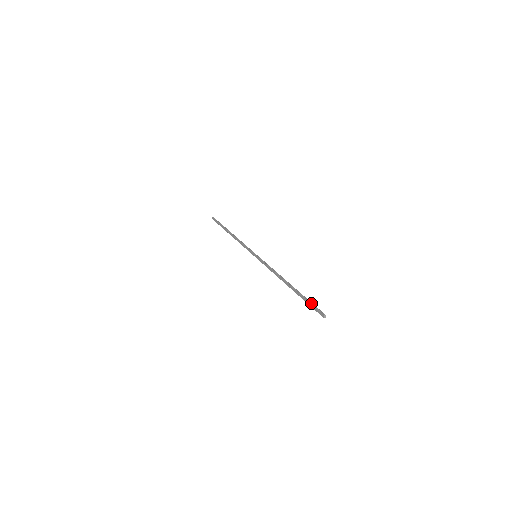
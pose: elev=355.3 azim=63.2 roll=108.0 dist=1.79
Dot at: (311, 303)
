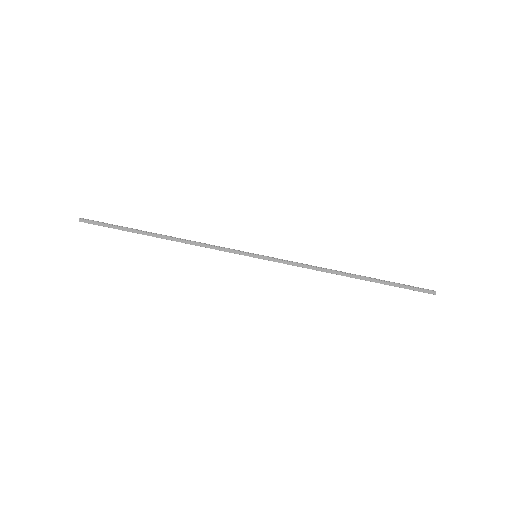
Dot at: (407, 285)
